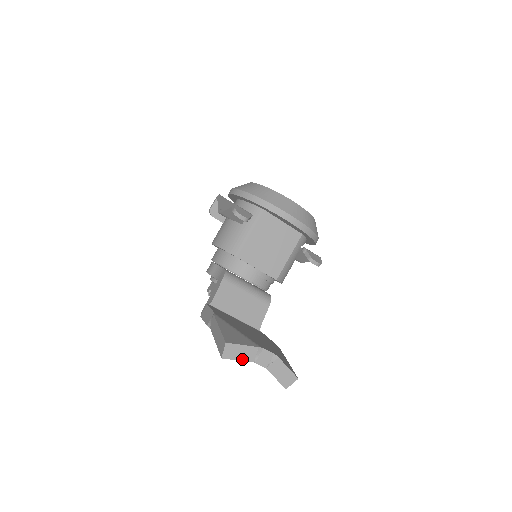
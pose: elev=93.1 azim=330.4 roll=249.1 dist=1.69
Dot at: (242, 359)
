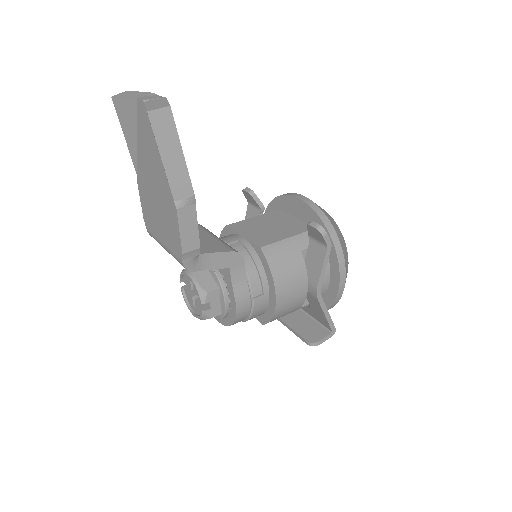
Dot at: (129, 98)
